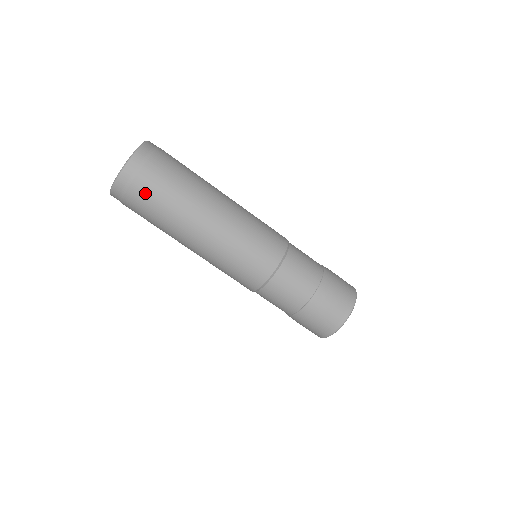
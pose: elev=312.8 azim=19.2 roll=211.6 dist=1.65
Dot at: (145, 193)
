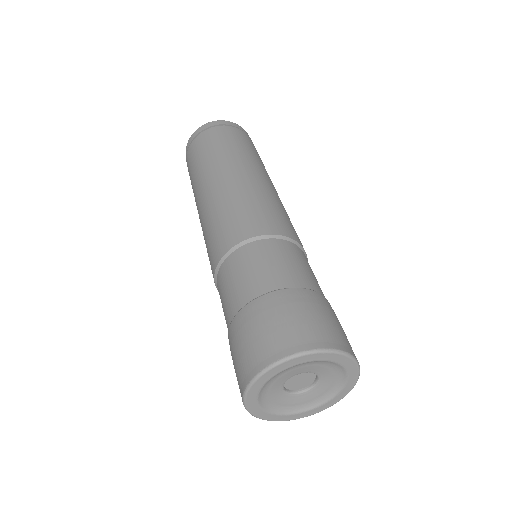
Dot at: (191, 155)
